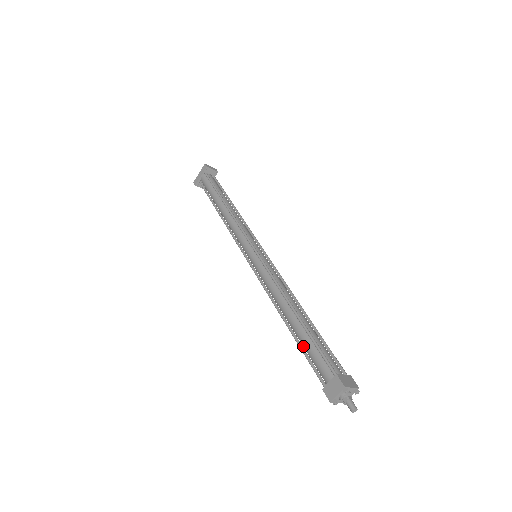
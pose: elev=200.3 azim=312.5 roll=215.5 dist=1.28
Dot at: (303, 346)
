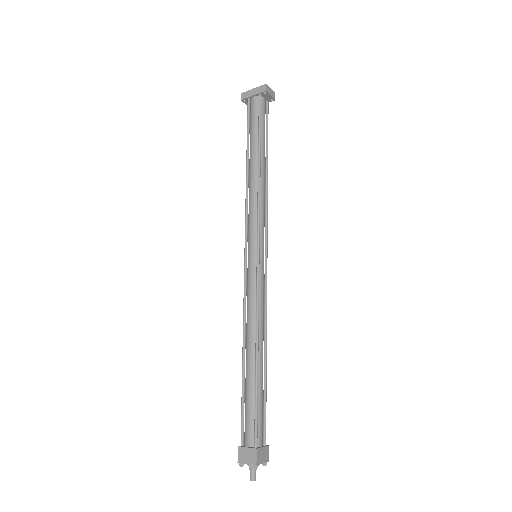
Dot at: (245, 393)
